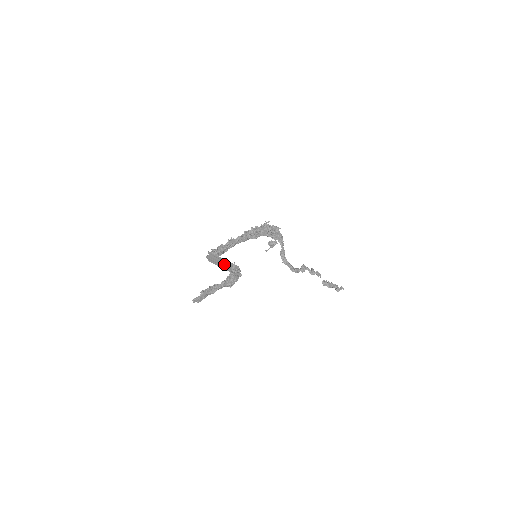
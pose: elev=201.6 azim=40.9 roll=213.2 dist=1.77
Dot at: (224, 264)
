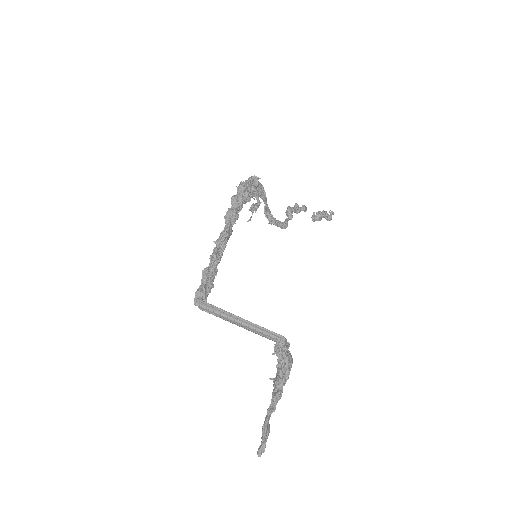
Dot at: (243, 324)
